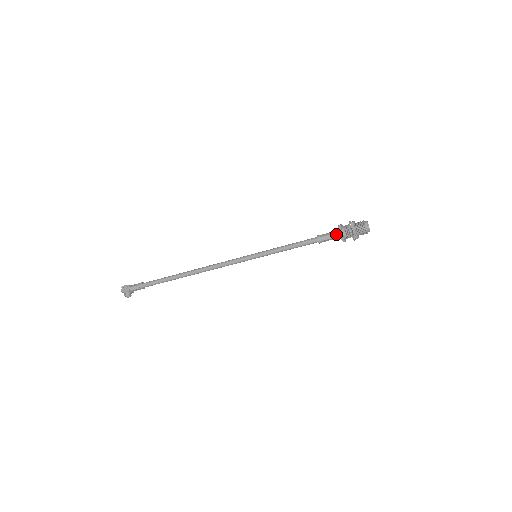
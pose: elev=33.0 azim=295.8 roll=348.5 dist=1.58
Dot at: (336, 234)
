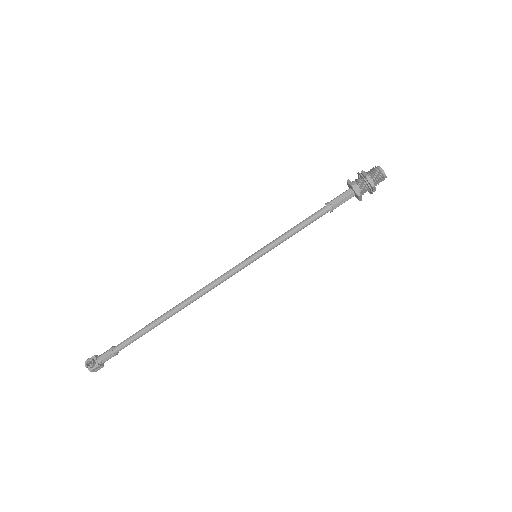
Dot at: (346, 191)
